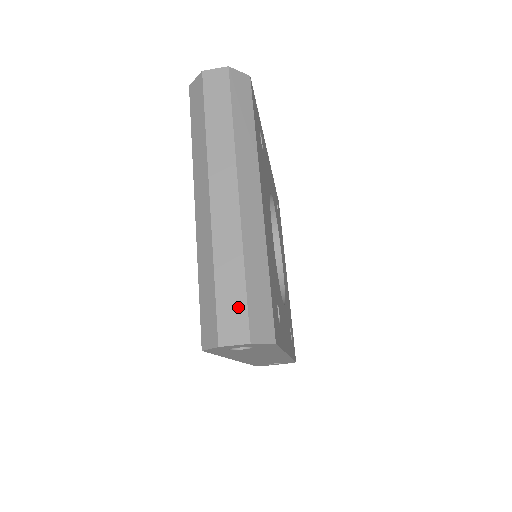
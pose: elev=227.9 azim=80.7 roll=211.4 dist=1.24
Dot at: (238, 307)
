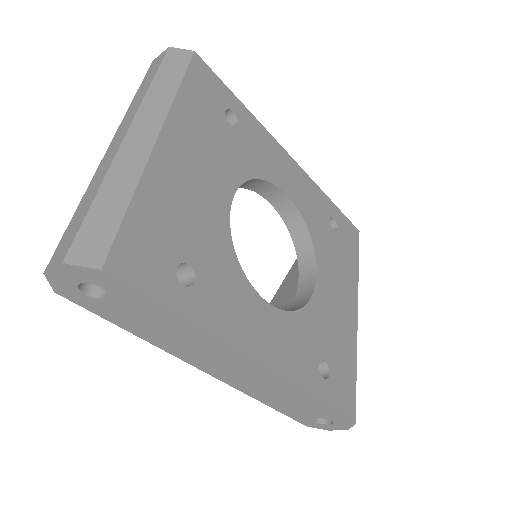
Dot at: (74, 231)
